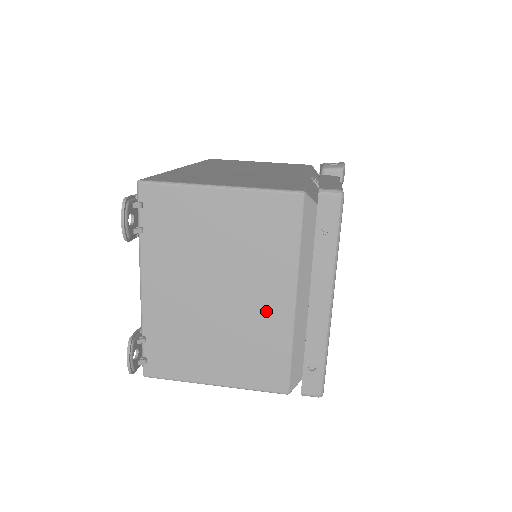
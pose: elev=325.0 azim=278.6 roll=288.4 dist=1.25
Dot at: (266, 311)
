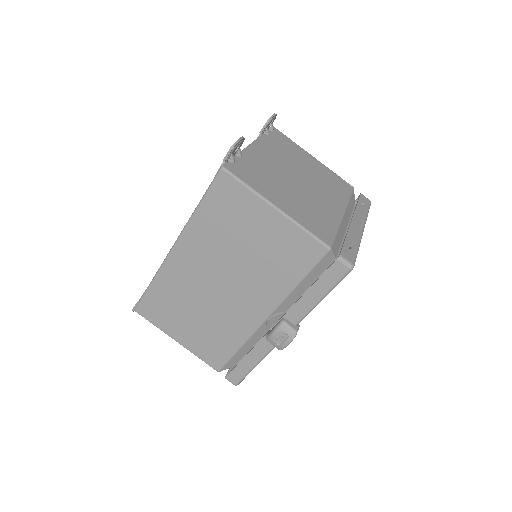
Dot at: occluded
